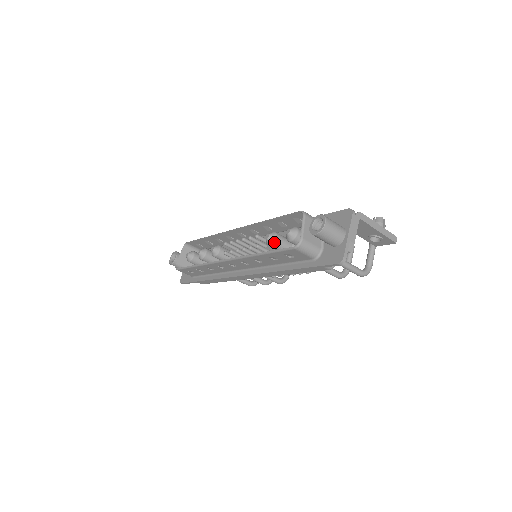
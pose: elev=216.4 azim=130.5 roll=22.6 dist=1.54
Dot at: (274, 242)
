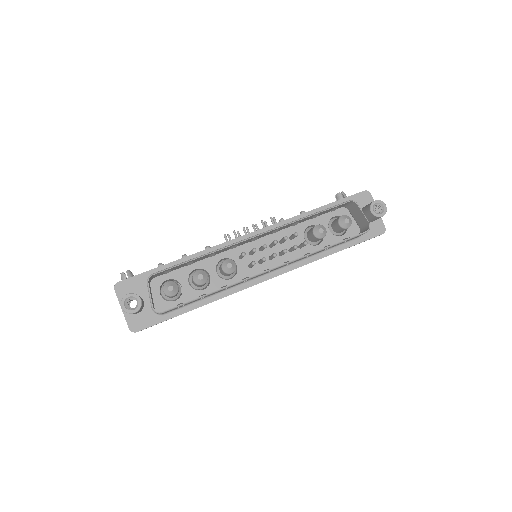
Dot at: occluded
